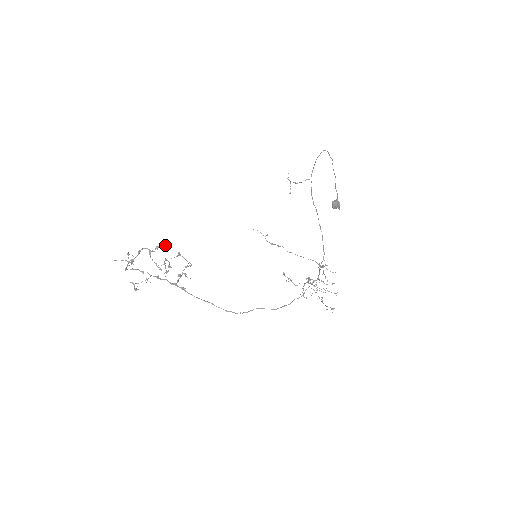
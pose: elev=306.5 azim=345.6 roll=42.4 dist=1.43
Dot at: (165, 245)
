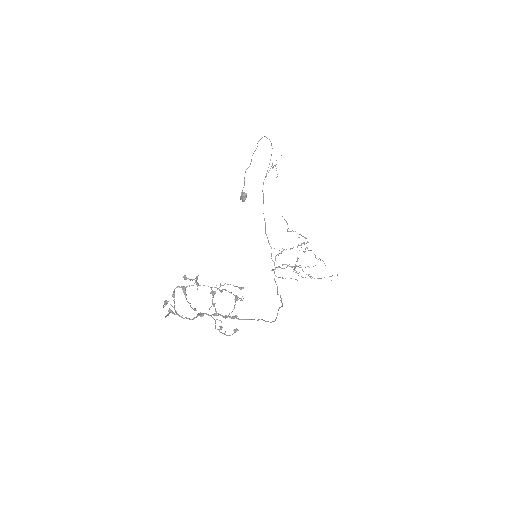
Dot at: (183, 277)
